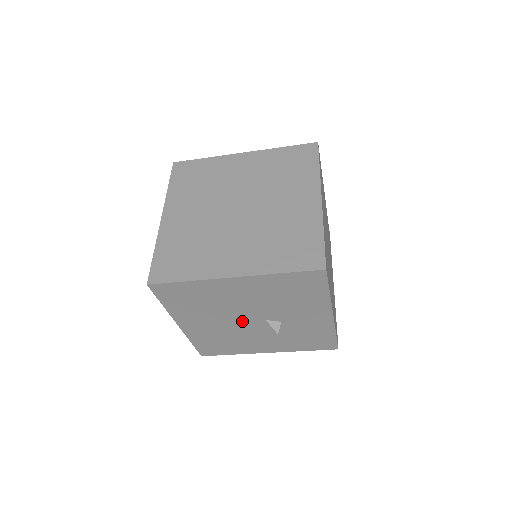
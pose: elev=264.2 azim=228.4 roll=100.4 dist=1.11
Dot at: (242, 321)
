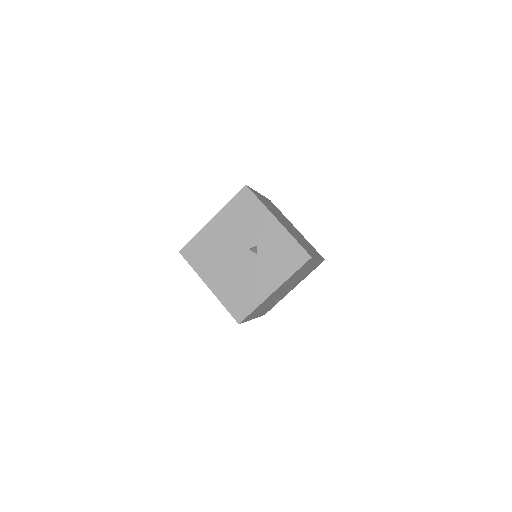
Dot at: (238, 259)
